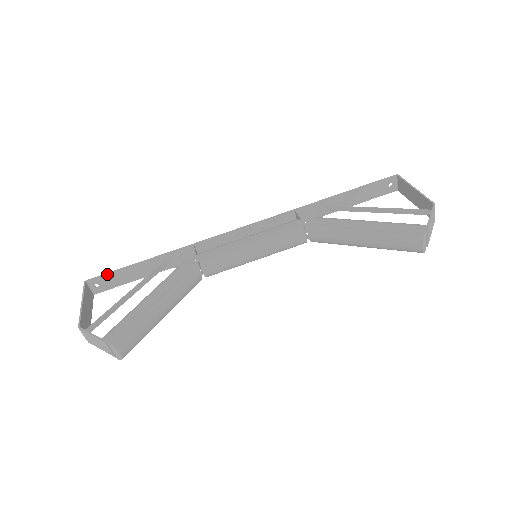
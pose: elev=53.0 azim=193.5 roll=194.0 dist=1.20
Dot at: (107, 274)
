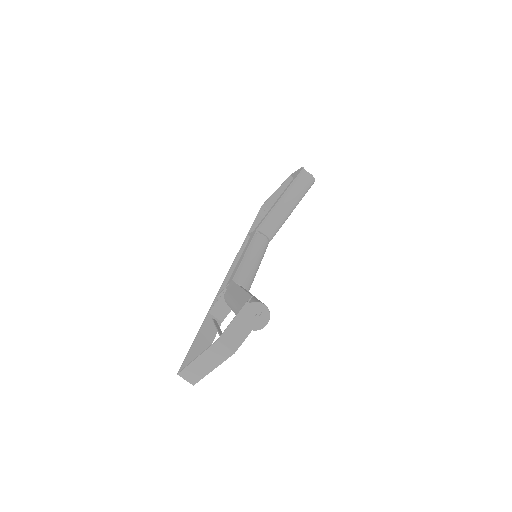
Dot at: (187, 356)
